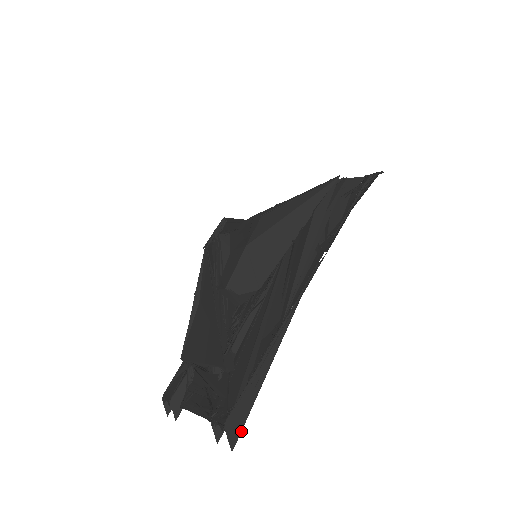
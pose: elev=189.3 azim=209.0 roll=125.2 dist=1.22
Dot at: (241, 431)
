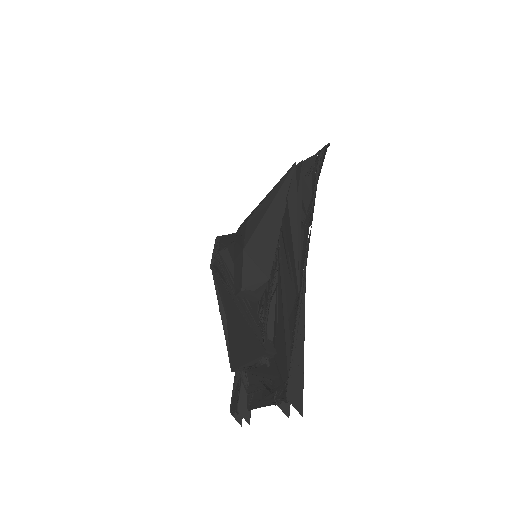
Dot at: occluded
